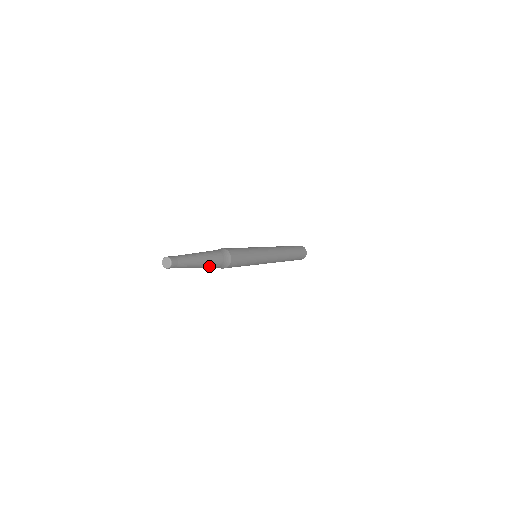
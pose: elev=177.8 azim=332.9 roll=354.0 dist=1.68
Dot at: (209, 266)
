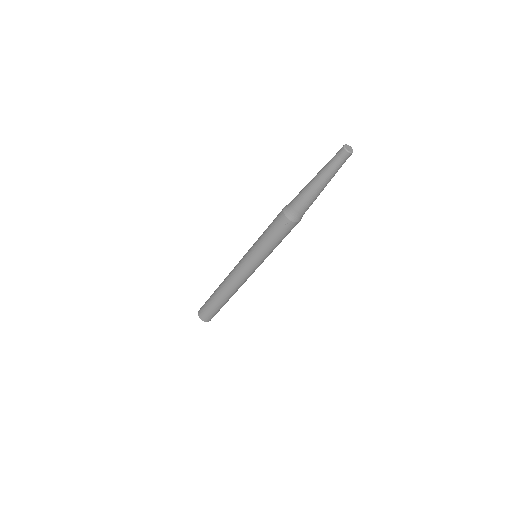
Dot at: (313, 199)
